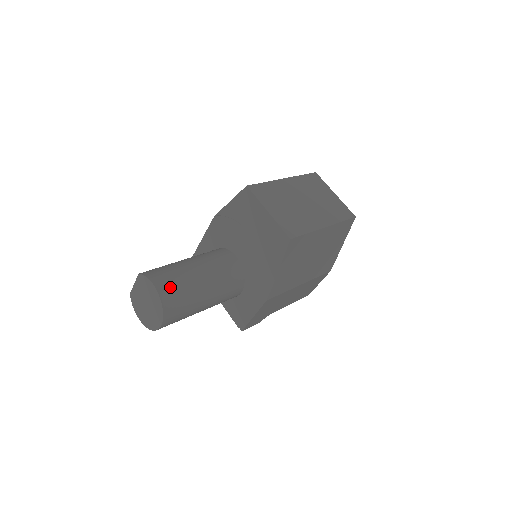
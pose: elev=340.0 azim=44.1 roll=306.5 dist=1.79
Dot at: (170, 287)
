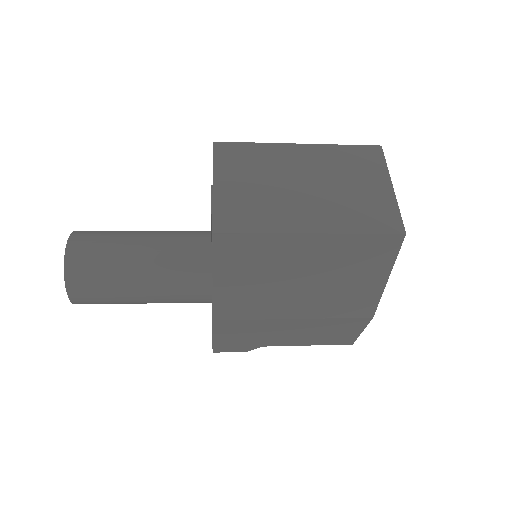
Dot at: (85, 256)
